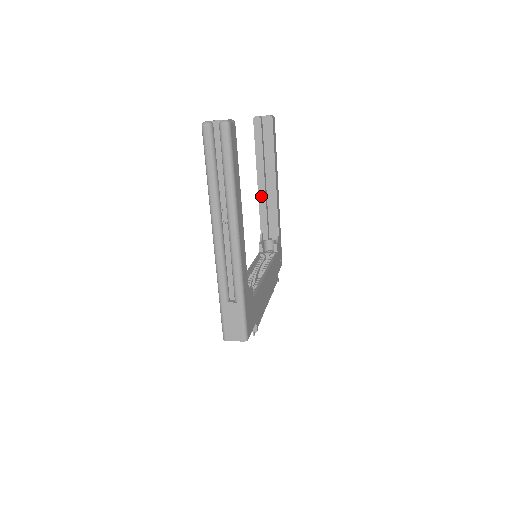
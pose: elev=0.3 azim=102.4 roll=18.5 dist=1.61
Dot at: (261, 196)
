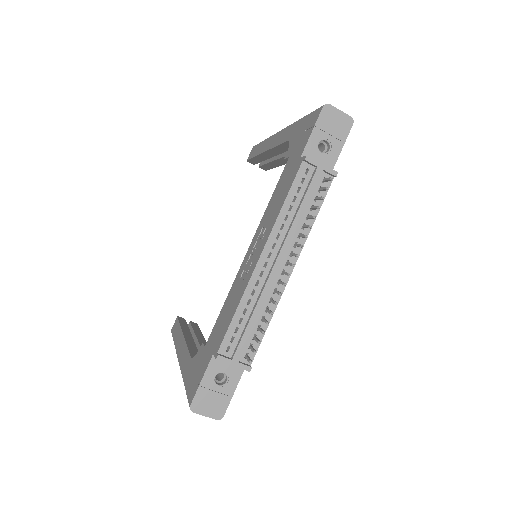
Dot at: (189, 343)
